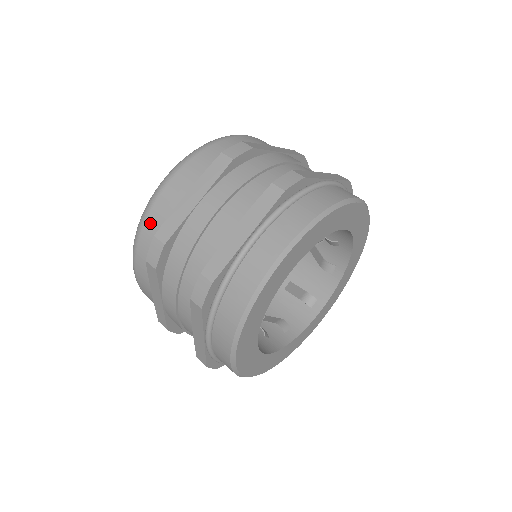
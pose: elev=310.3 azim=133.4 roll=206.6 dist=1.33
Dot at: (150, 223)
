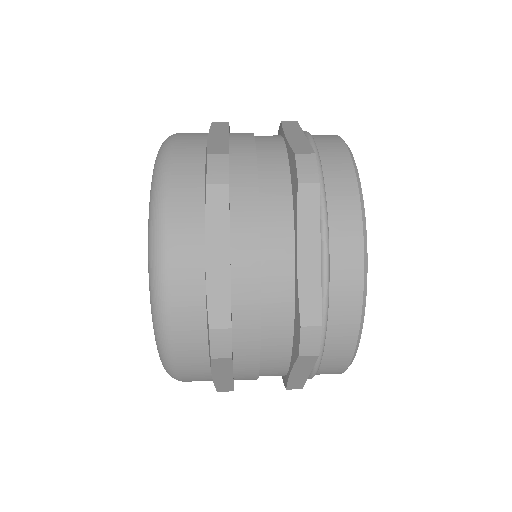
Dot at: (180, 164)
